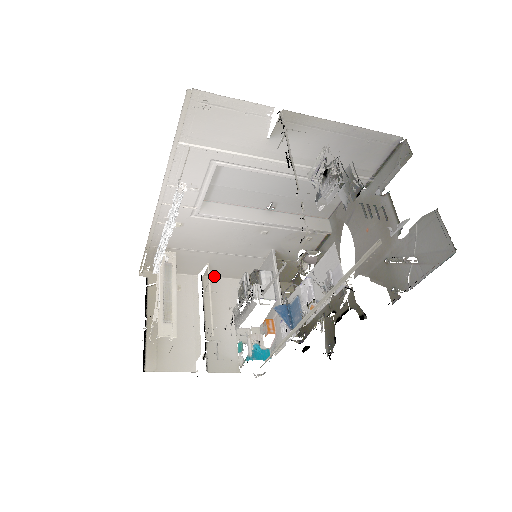
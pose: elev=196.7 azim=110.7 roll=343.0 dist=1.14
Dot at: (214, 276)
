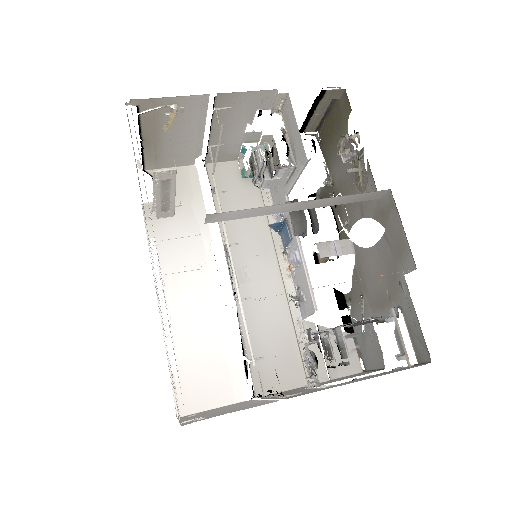
Dot at: (233, 93)
